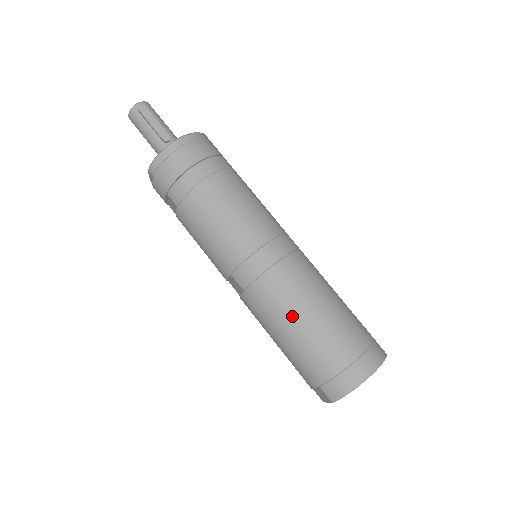
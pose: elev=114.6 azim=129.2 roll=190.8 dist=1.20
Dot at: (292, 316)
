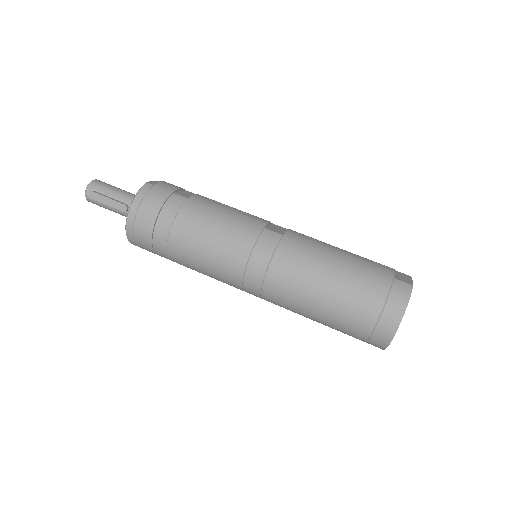
Dot at: (306, 307)
